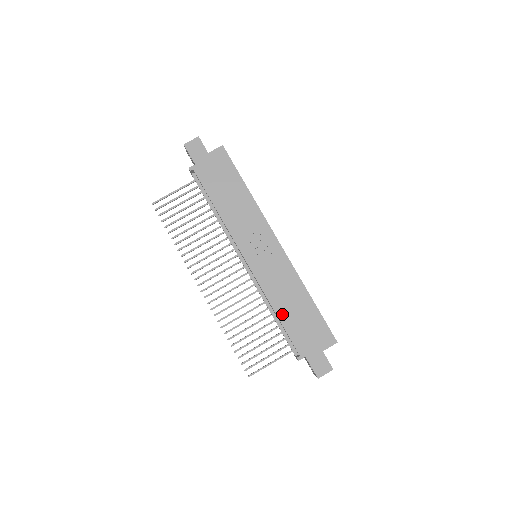
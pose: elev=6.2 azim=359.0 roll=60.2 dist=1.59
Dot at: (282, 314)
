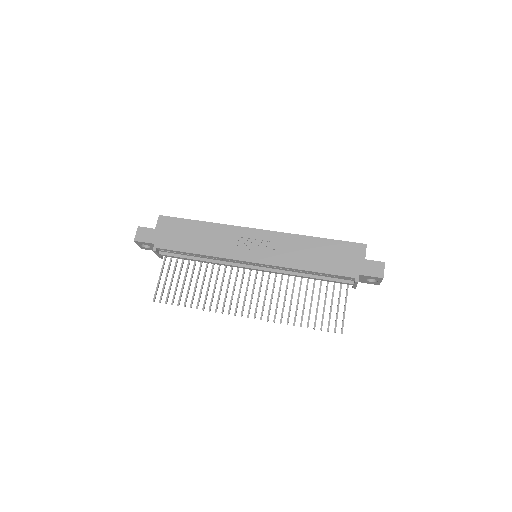
Dot at: (313, 267)
